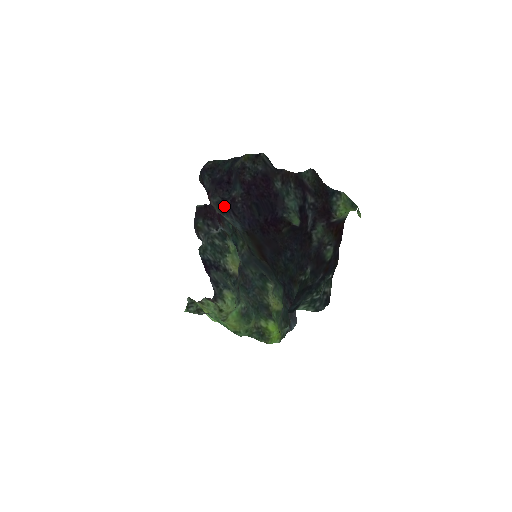
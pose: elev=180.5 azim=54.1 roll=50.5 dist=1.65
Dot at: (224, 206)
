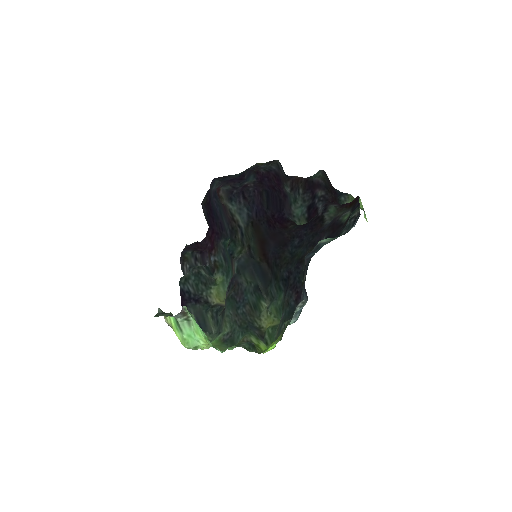
Dot at: (234, 192)
